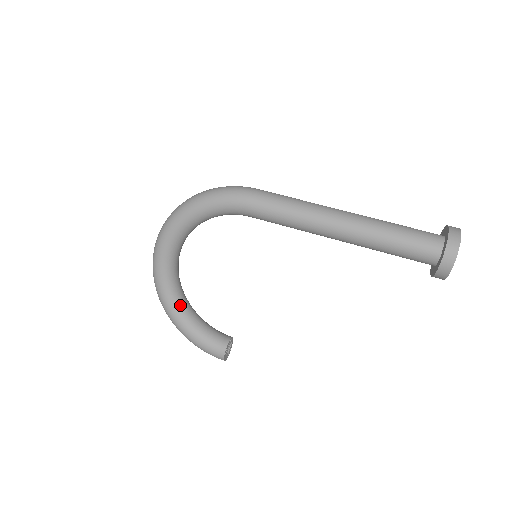
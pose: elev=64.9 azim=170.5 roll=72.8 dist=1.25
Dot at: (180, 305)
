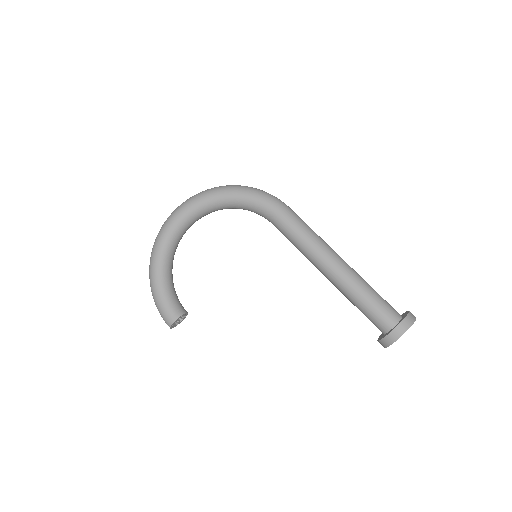
Dot at: (167, 260)
